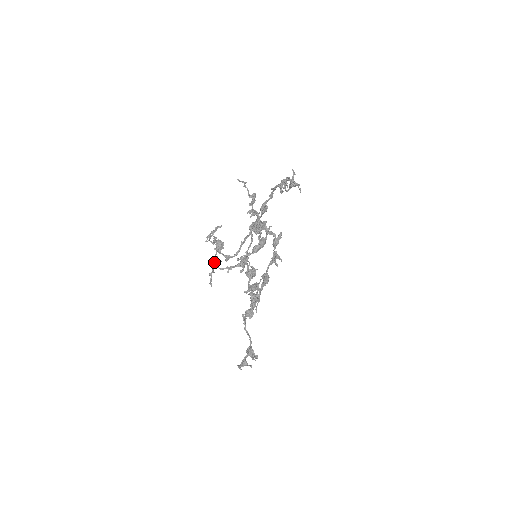
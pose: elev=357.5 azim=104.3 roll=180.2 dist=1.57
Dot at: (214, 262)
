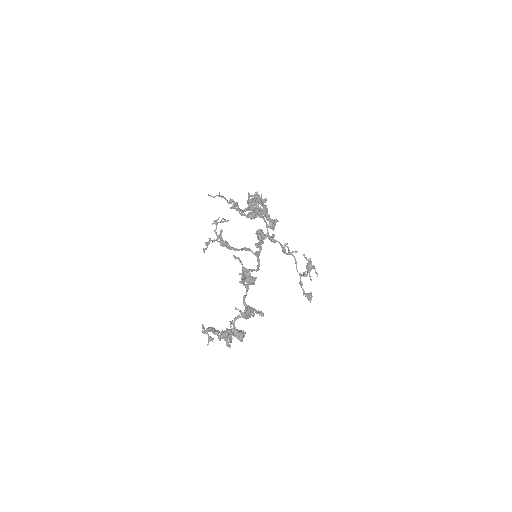
Dot at: (214, 240)
